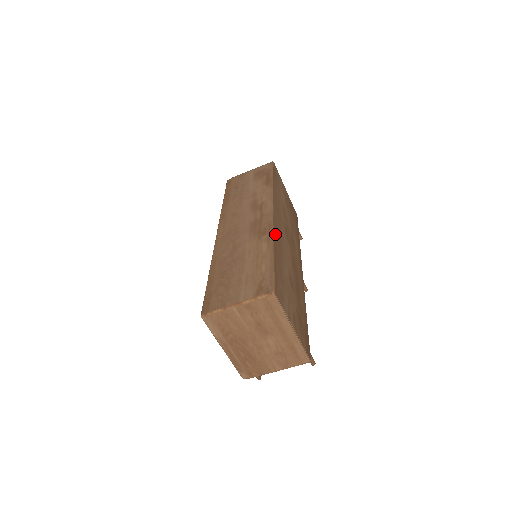
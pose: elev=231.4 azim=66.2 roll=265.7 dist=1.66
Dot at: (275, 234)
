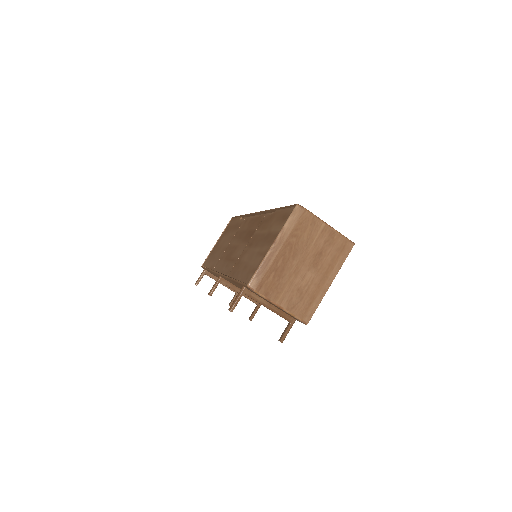
Dot at: occluded
